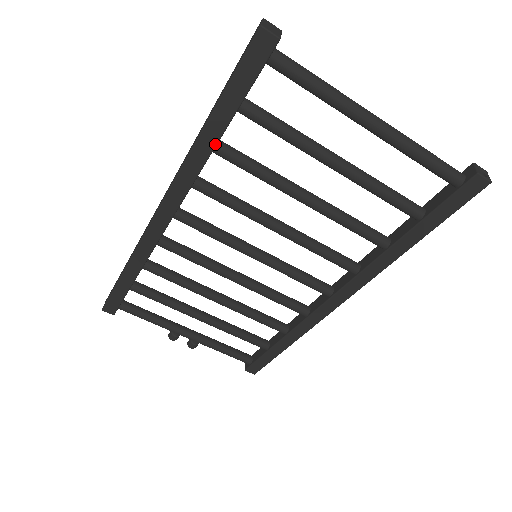
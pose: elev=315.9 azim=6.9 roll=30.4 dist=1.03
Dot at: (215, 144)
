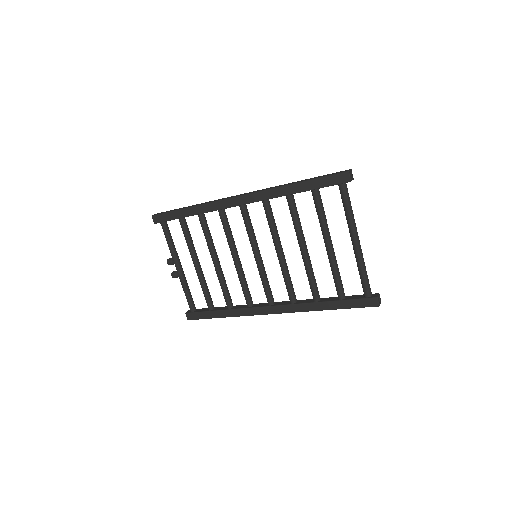
Dot at: (291, 194)
